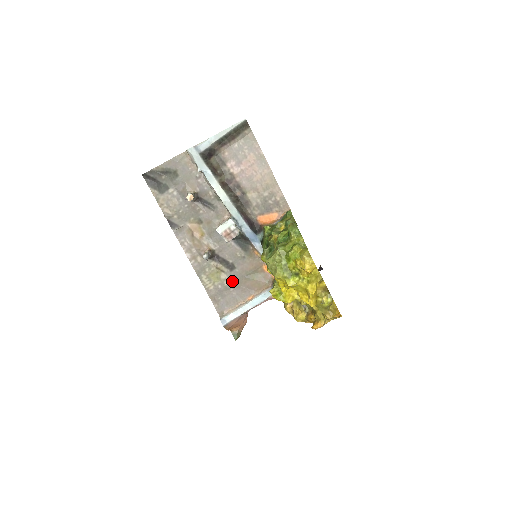
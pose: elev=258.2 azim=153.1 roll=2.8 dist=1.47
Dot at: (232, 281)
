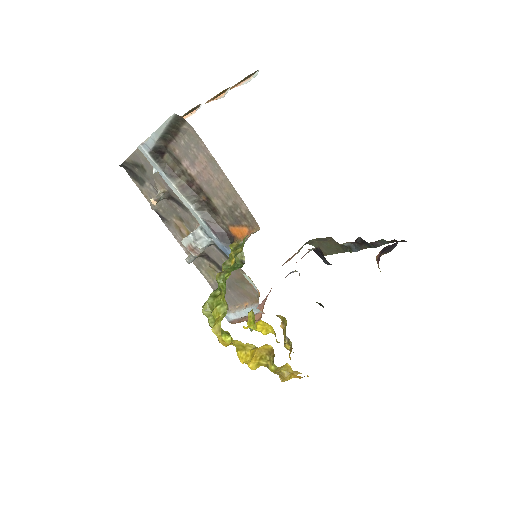
Dot at: (227, 283)
